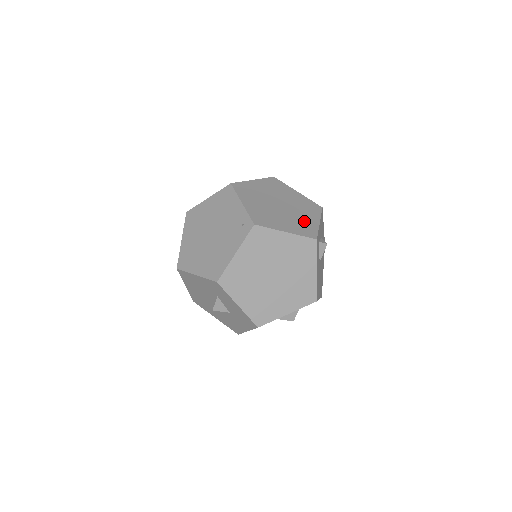
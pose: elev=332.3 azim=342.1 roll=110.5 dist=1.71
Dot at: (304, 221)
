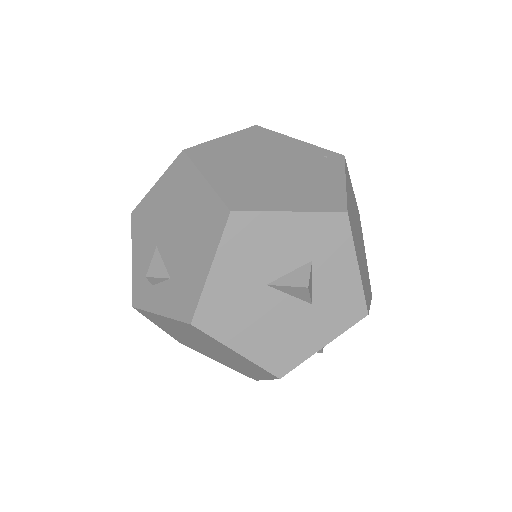
Dot at: occluded
